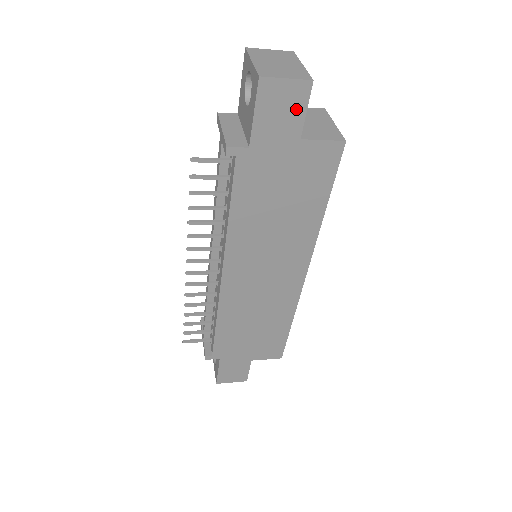
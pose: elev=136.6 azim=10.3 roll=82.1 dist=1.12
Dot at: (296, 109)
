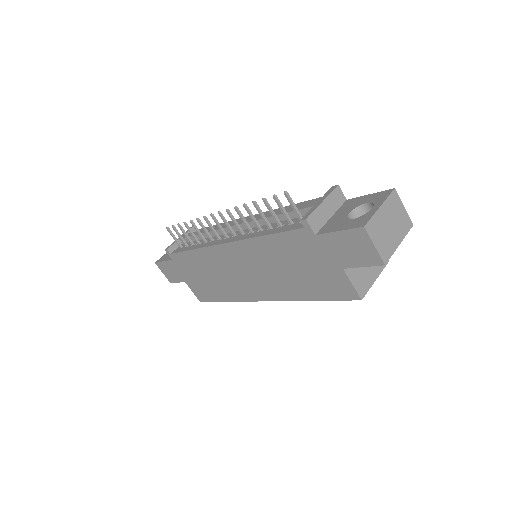
Dot at: (360, 259)
